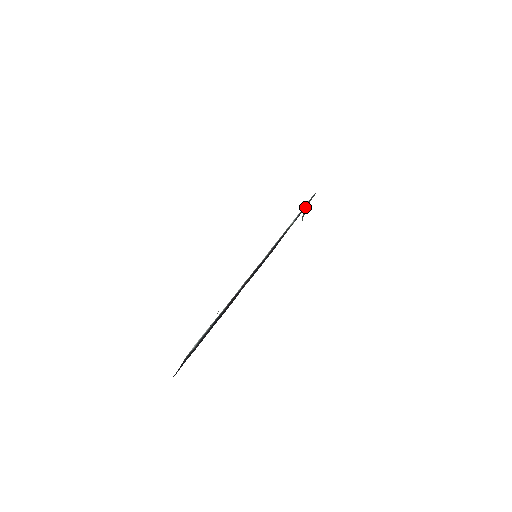
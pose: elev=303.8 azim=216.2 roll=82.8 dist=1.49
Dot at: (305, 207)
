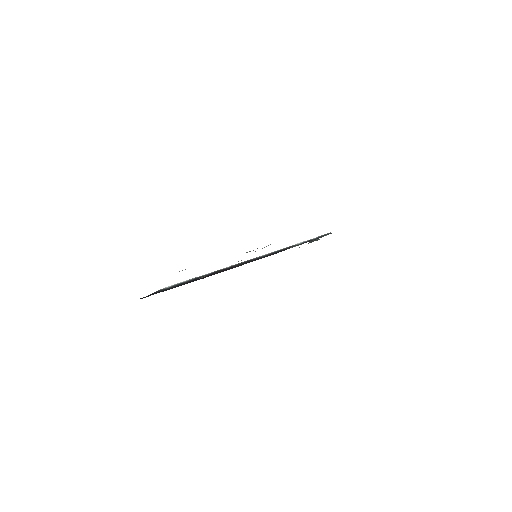
Dot at: (316, 238)
